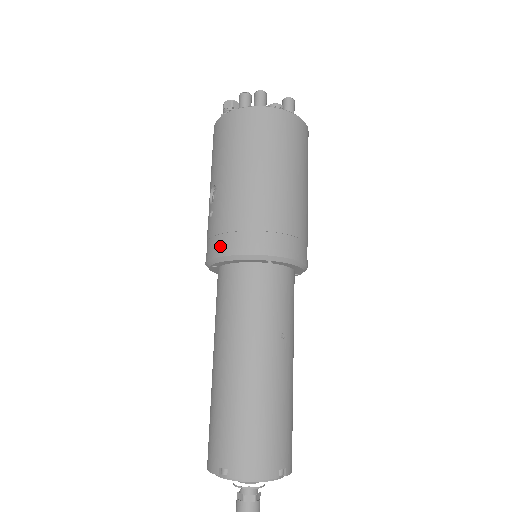
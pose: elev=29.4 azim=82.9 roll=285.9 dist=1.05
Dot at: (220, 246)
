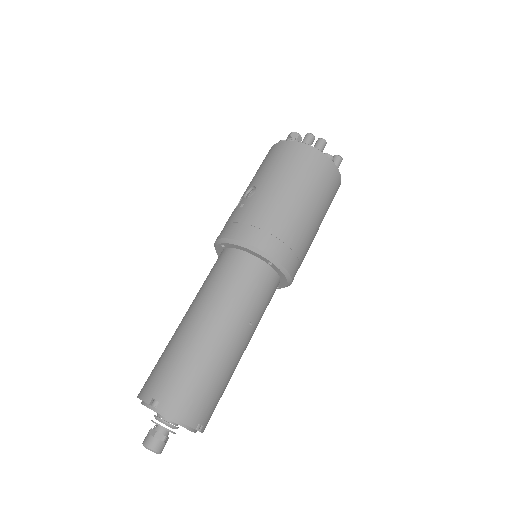
Dot at: (239, 232)
